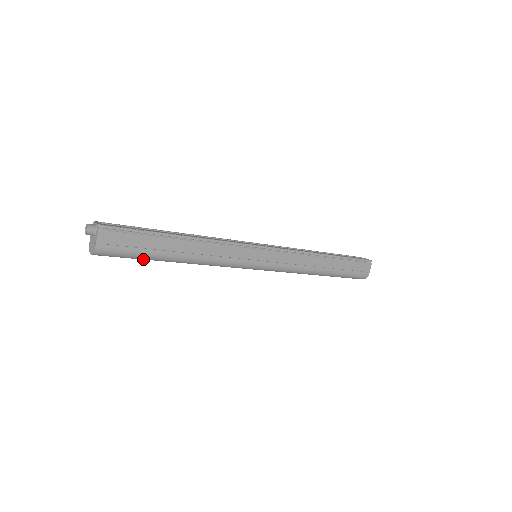
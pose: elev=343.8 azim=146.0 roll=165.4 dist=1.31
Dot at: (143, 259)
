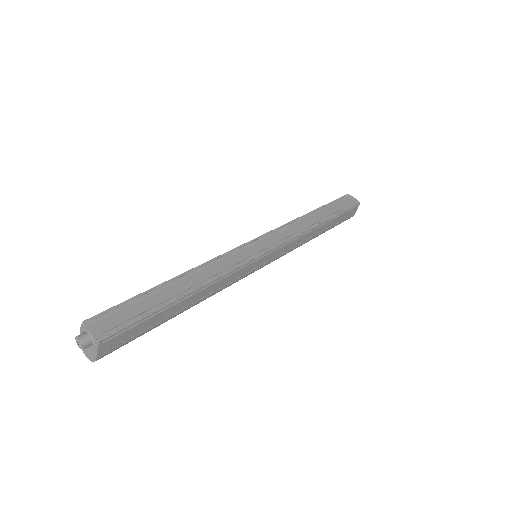
Dot at: occluded
